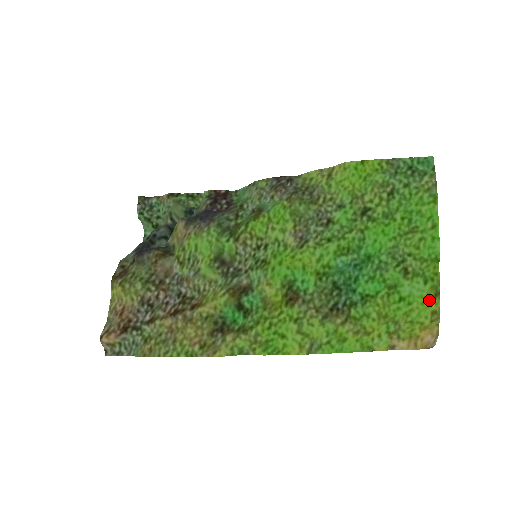
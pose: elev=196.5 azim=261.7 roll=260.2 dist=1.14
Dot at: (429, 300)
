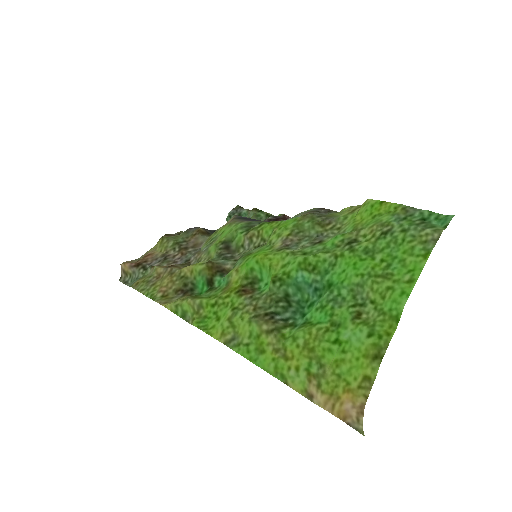
Dot at: (366, 358)
